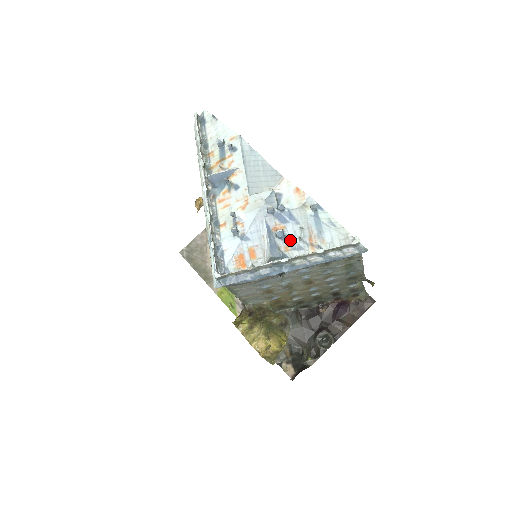
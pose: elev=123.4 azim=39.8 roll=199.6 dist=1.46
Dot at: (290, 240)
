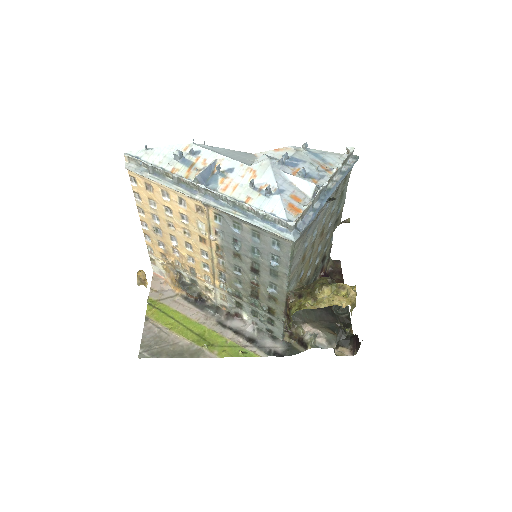
Dot at: (311, 175)
